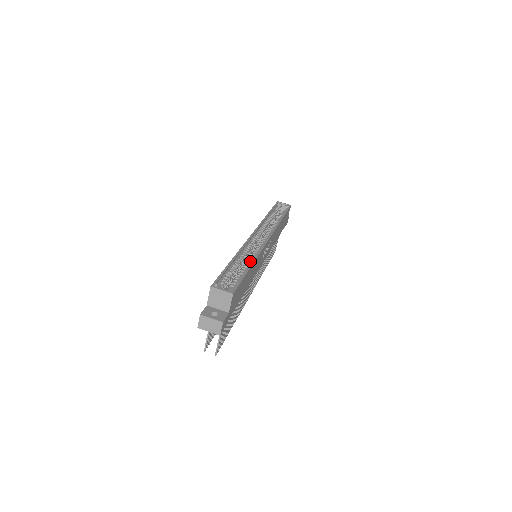
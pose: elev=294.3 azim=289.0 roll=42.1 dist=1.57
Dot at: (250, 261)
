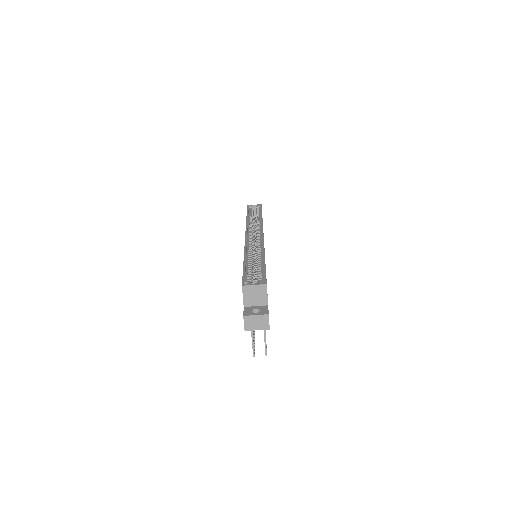
Dot at: (260, 256)
